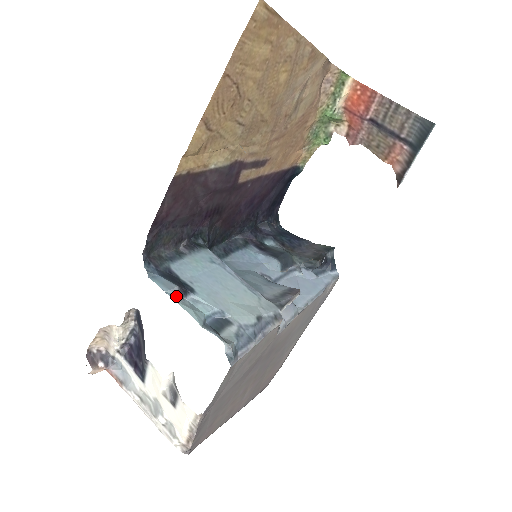
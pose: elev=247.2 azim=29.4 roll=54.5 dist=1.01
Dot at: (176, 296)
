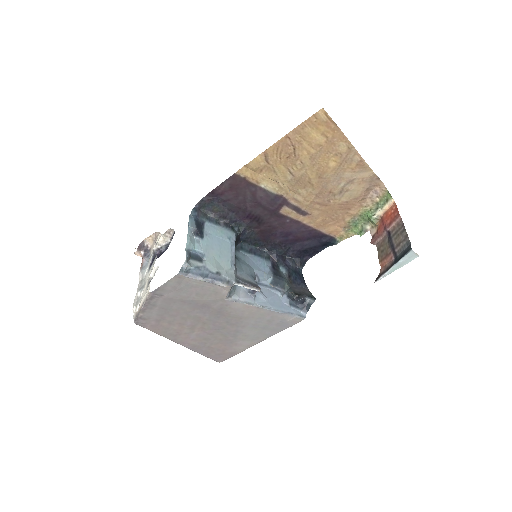
Dot at: (191, 231)
